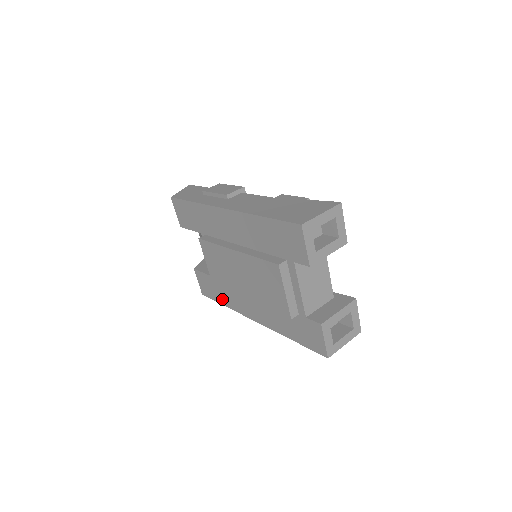
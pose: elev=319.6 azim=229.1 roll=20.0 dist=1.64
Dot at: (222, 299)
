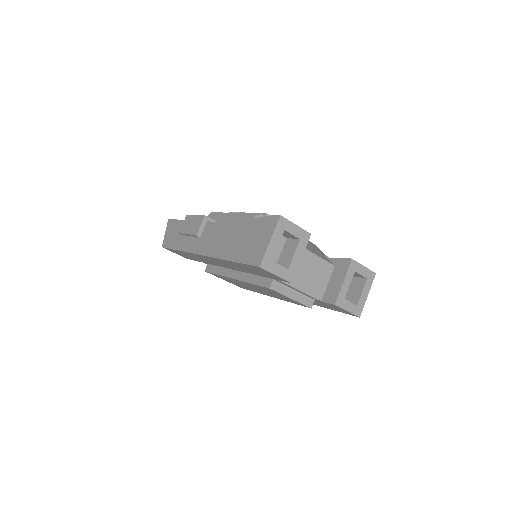
Dot at: occluded
